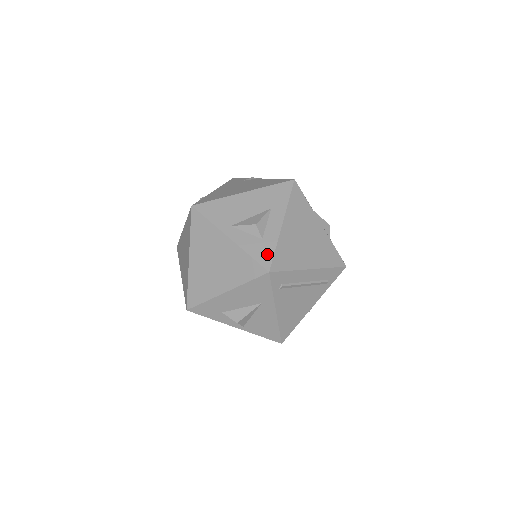
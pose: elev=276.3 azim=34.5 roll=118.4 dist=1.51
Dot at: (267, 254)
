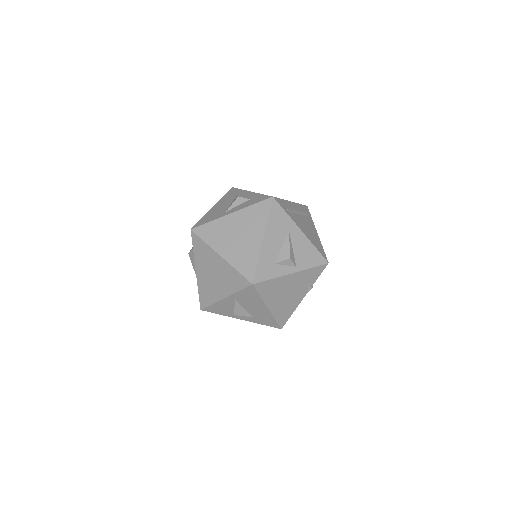
Dot at: (261, 197)
